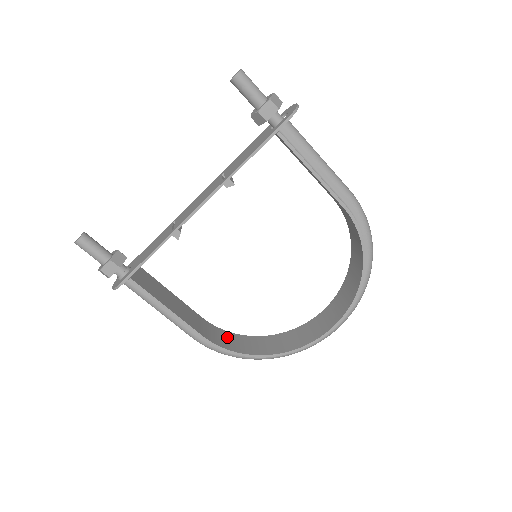
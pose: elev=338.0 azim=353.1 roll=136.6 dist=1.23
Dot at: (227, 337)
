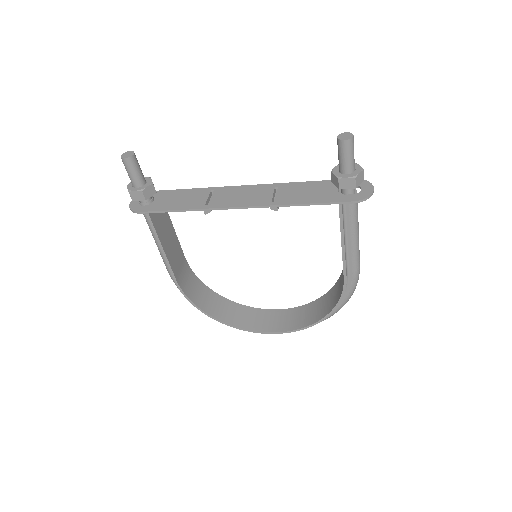
Dot at: (194, 284)
